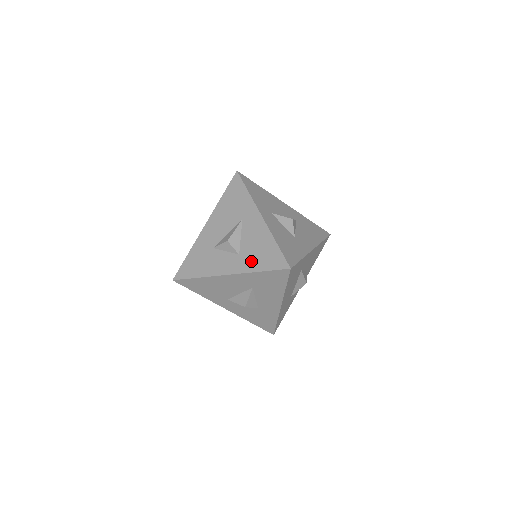
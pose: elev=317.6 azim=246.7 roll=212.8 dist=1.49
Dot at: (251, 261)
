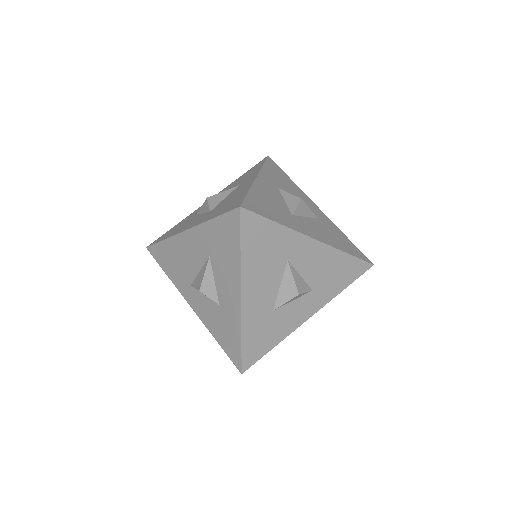
Dot at: (214, 213)
